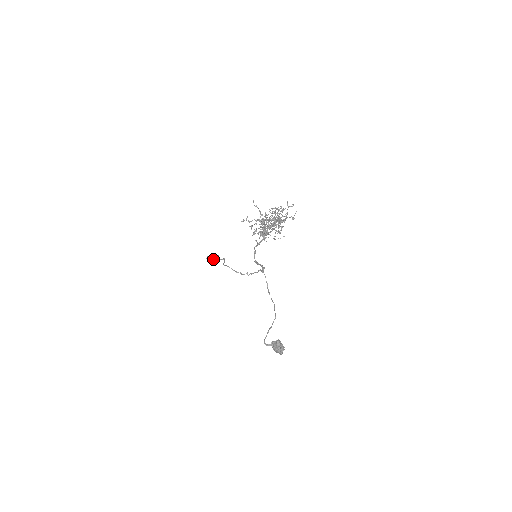
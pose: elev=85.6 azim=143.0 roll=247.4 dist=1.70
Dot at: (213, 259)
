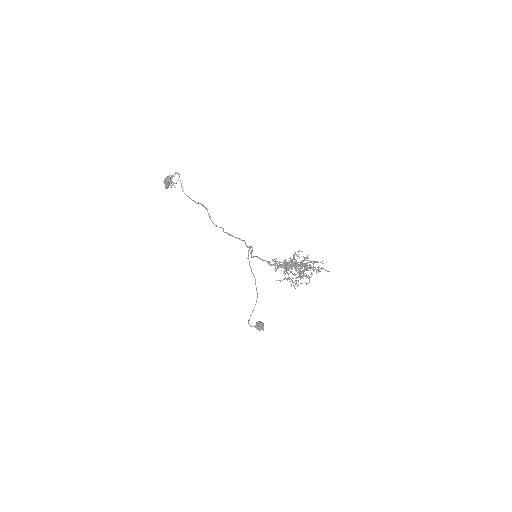
Dot at: (170, 183)
